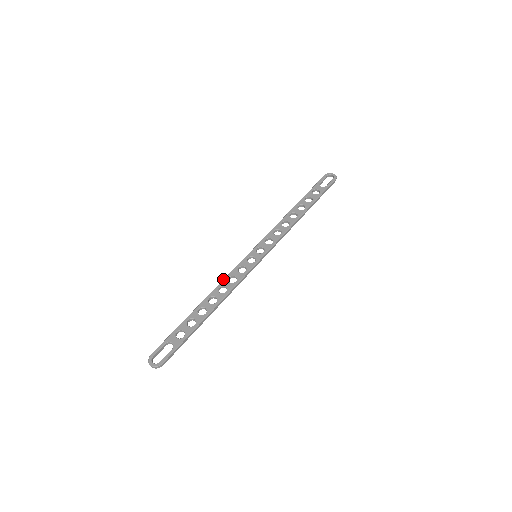
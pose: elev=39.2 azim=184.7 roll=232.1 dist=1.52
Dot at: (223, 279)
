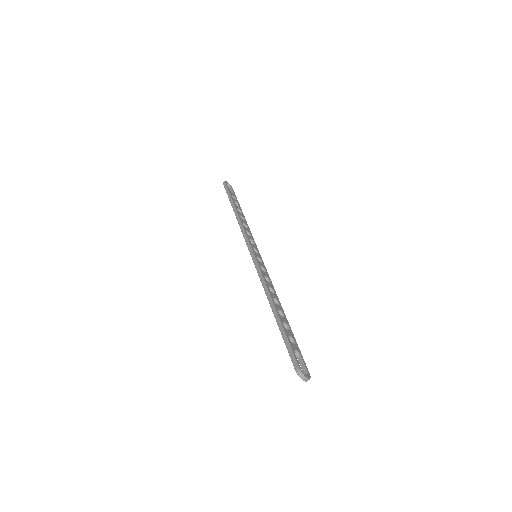
Dot at: (263, 279)
